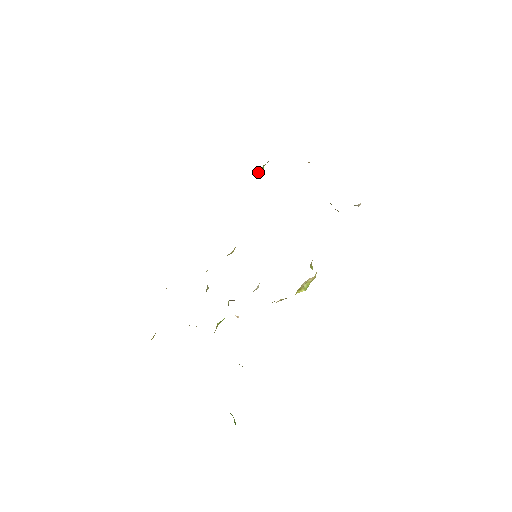
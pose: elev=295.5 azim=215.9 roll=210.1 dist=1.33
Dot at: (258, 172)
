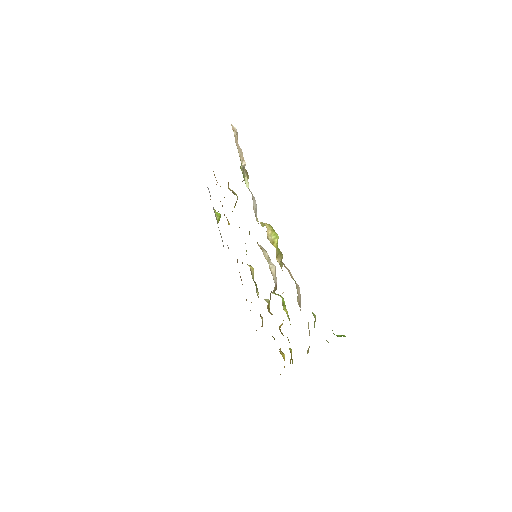
Dot at: (218, 219)
